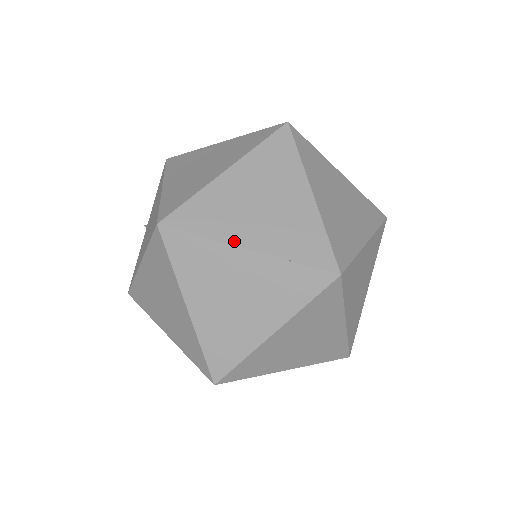
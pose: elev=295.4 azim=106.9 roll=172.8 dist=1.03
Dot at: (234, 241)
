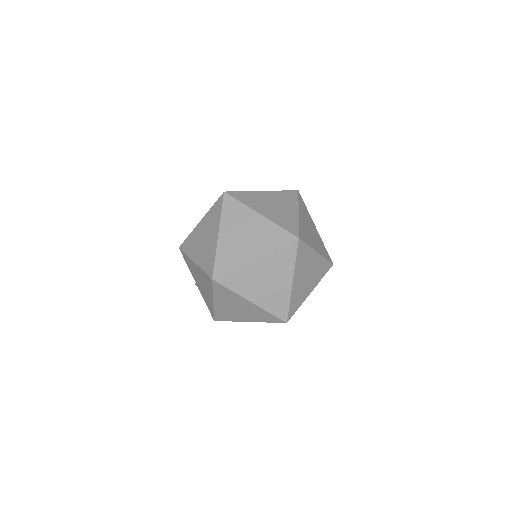
Dot at: (247, 260)
